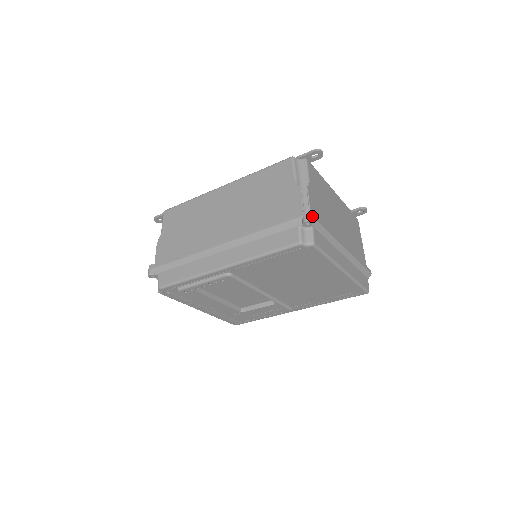
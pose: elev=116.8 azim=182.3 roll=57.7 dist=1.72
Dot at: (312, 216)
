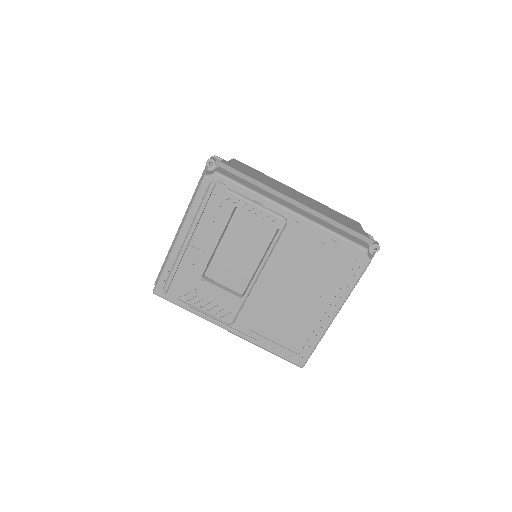
Dot at: occluded
